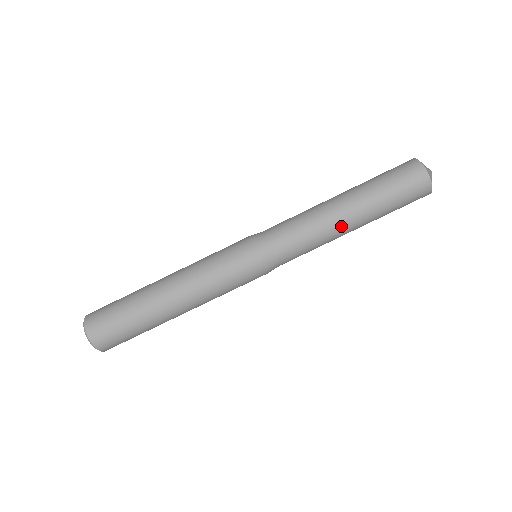
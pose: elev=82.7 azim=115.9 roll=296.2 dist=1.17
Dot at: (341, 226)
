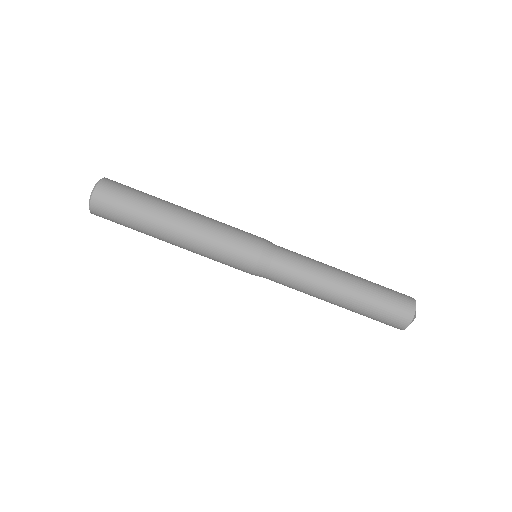
Dot at: (330, 291)
